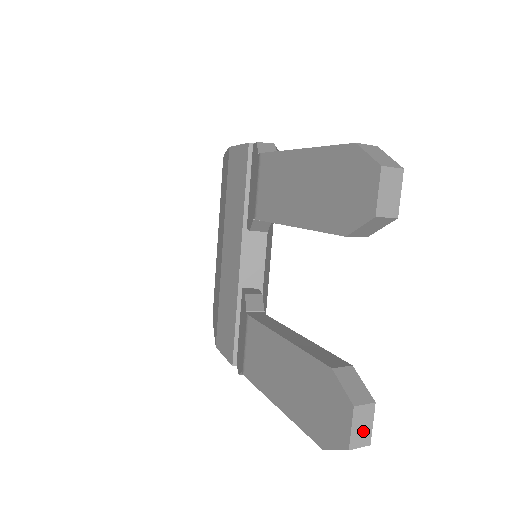
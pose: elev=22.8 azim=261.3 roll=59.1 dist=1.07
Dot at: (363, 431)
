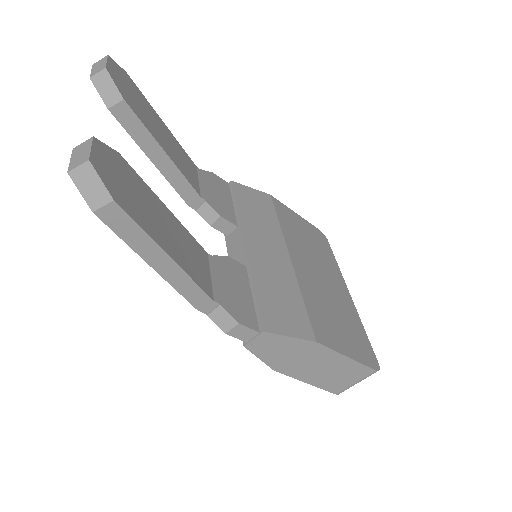
Dot at: (82, 156)
